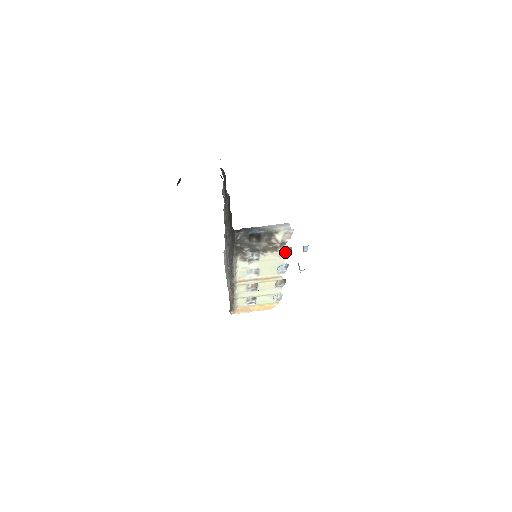
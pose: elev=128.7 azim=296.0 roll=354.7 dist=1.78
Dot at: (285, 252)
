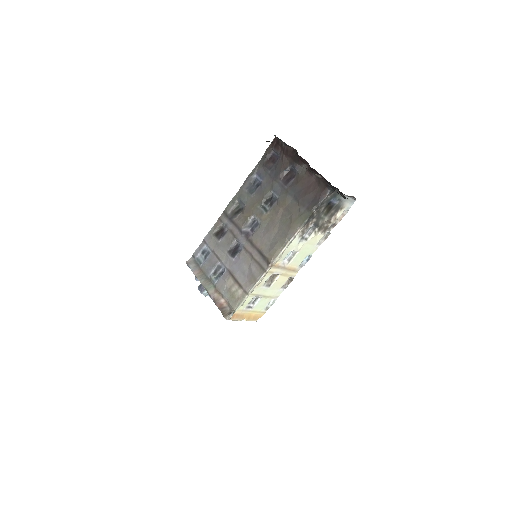
Dot at: (322, 239)
